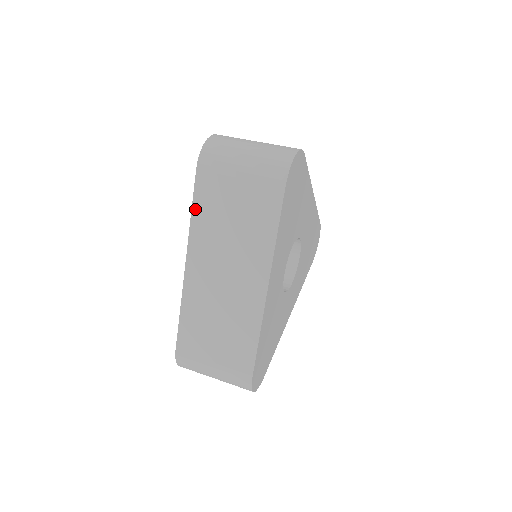
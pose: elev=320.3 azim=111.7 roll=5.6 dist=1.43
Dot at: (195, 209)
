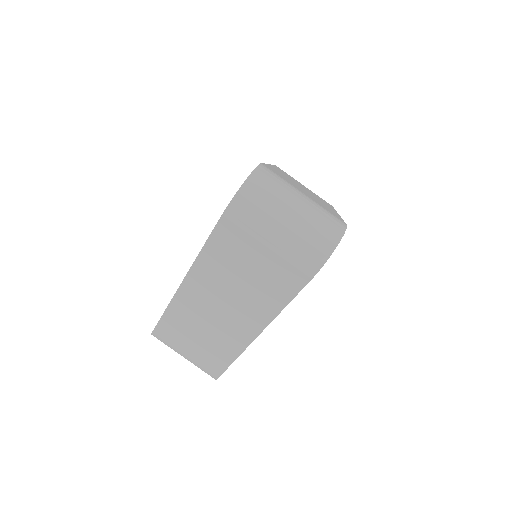
Dot at: (208, 246)
